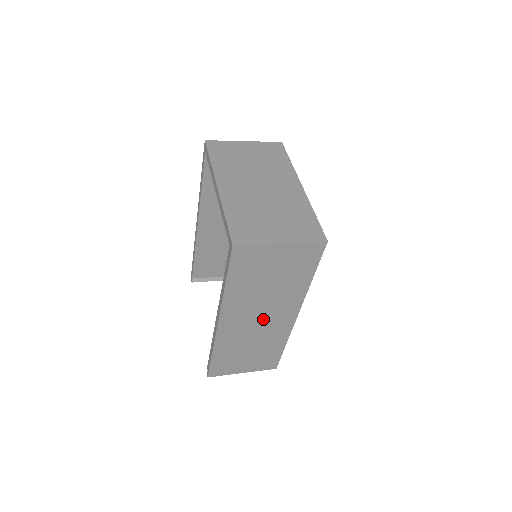
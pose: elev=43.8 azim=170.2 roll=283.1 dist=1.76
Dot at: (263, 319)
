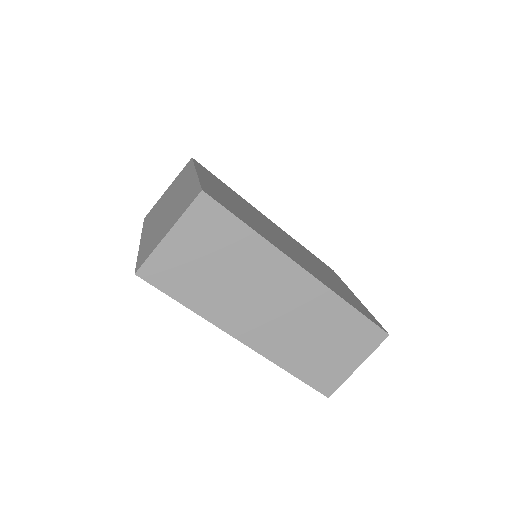
Dot at: (277, 303)
